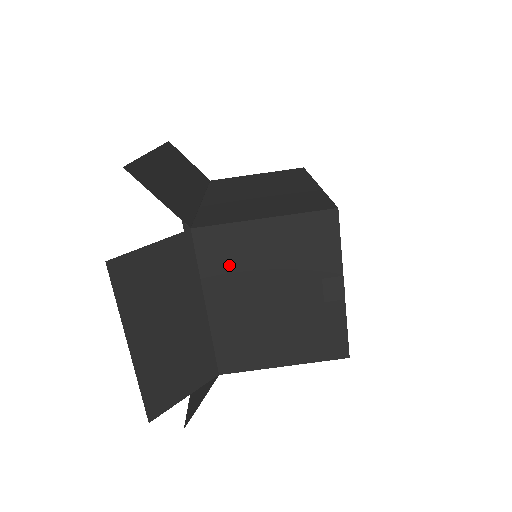
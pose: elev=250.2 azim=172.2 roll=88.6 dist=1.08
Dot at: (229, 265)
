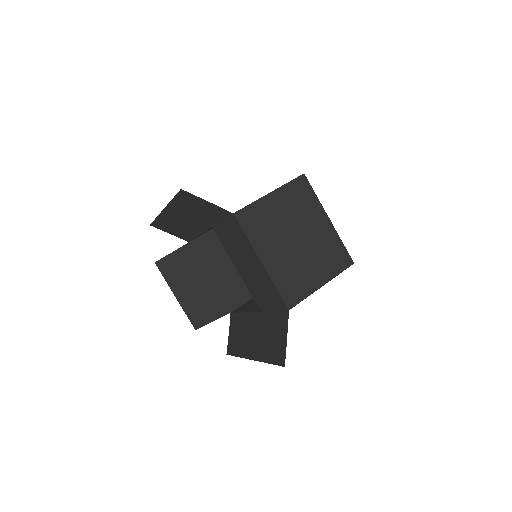
Dot at: (263, 229)
